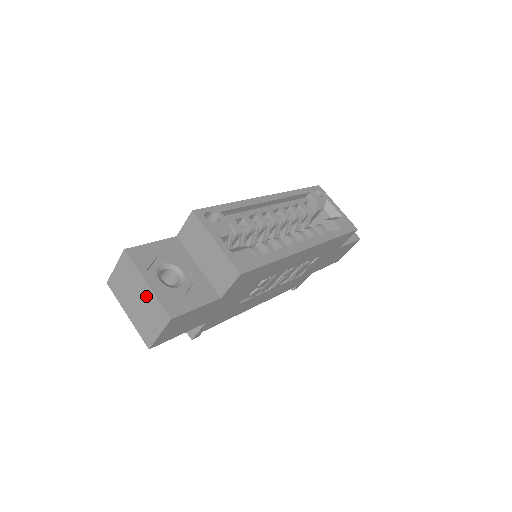
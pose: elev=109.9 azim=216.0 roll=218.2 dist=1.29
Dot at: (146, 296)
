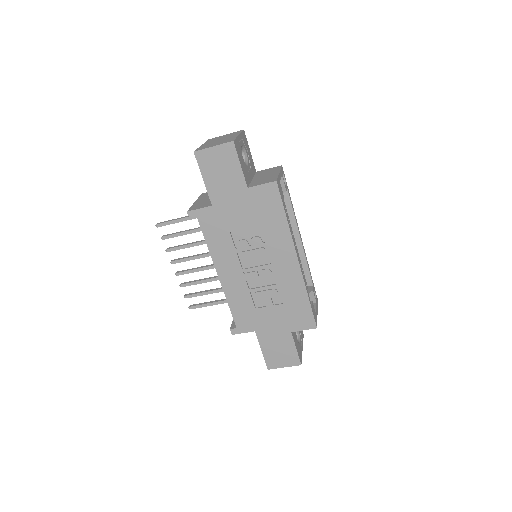
Dot at: (230, 138)
